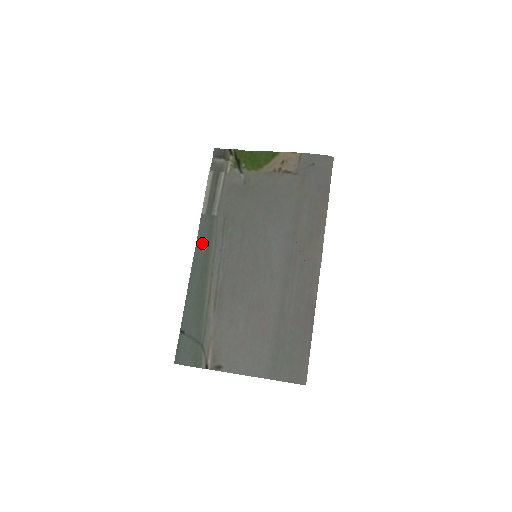
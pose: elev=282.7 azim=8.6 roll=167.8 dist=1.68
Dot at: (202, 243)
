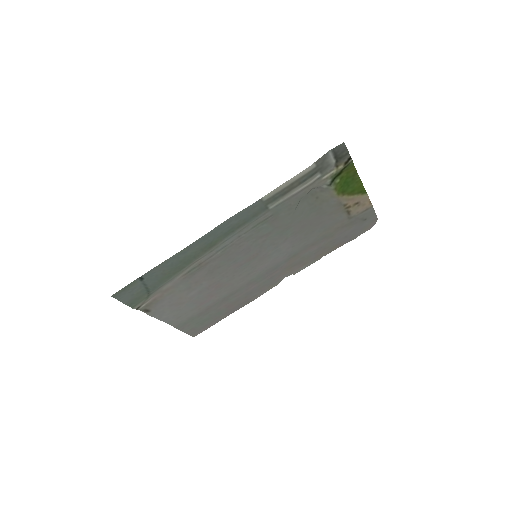
Dot at: (233, 223)
